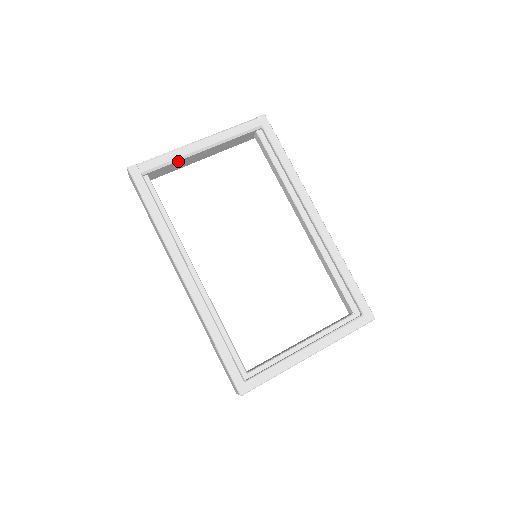
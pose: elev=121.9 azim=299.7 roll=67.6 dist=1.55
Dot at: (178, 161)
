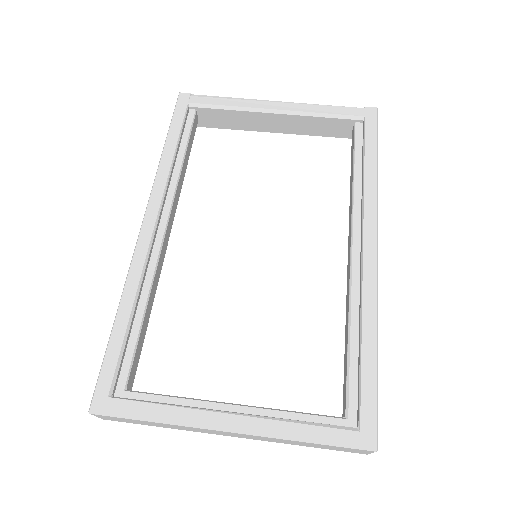
Dot at: (238, 111)
